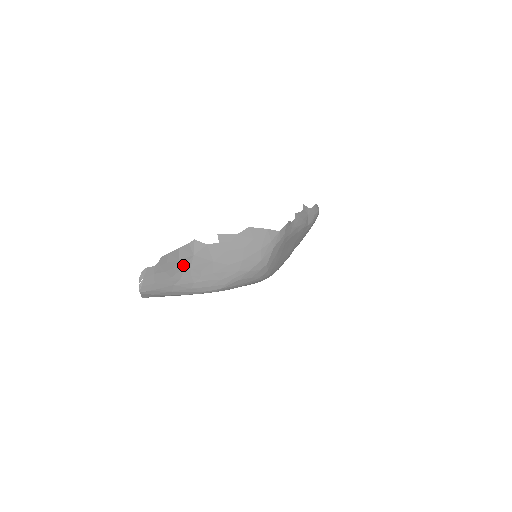
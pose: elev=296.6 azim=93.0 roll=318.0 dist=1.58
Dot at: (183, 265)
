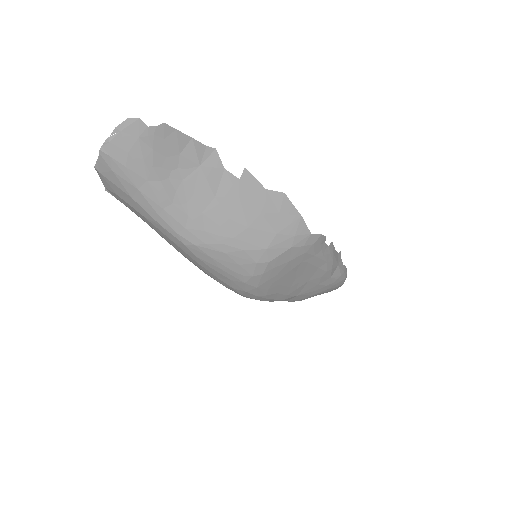
Dot at: (178, 166)
